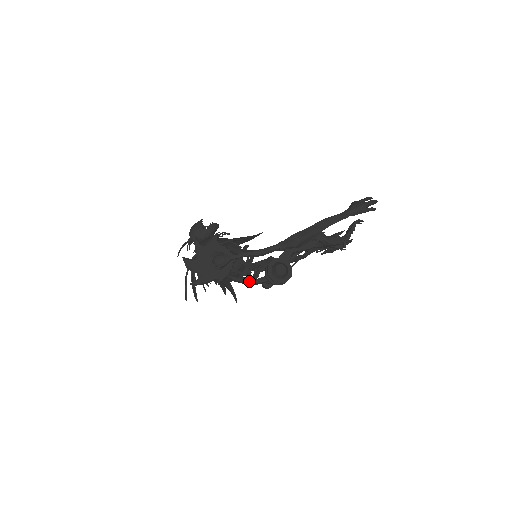
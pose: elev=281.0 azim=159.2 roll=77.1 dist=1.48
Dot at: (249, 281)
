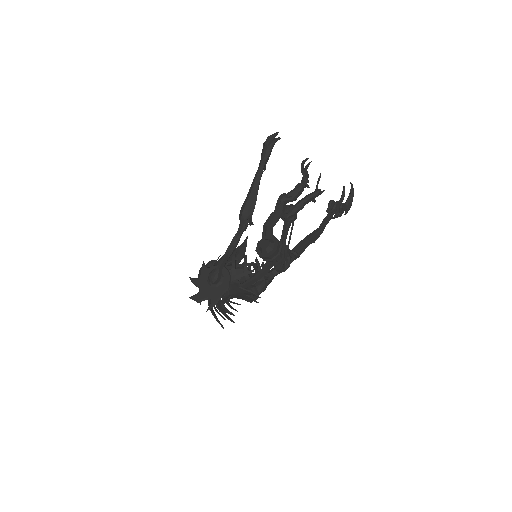
Dot at: (257, 275)
